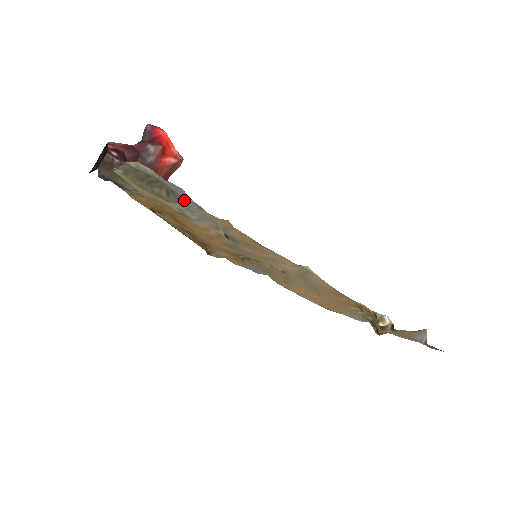
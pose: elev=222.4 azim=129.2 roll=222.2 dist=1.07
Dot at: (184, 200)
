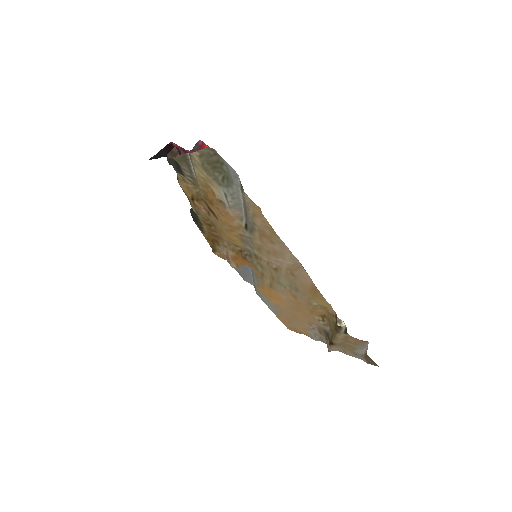
Dot at: (233, 186)
